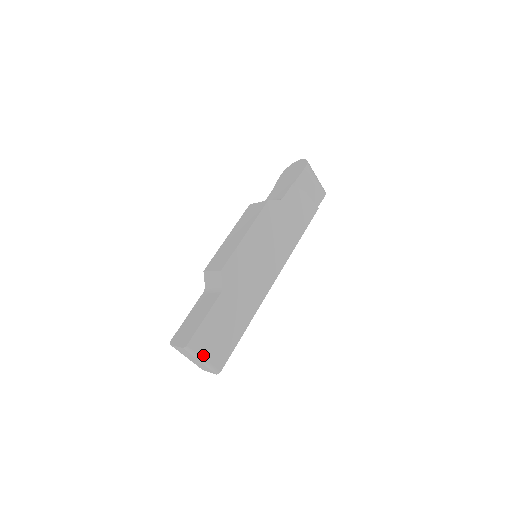
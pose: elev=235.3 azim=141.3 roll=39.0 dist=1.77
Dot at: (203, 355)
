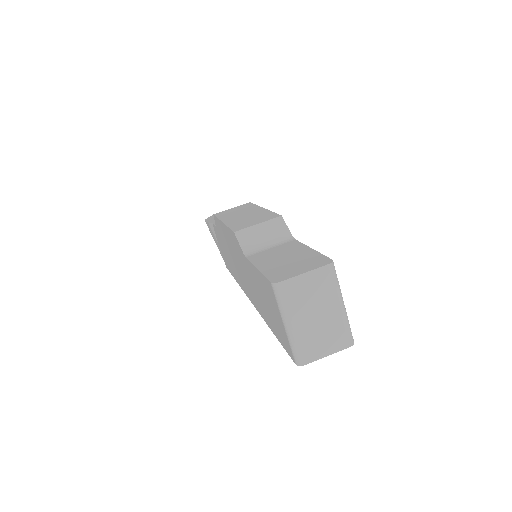
Dot at: occluded
